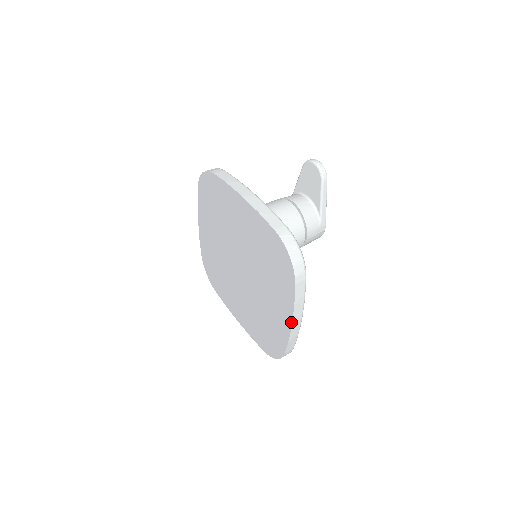
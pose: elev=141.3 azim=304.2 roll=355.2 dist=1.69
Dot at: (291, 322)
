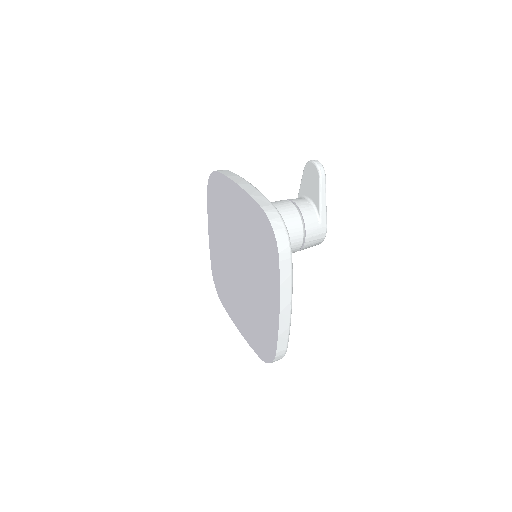
Dot at: (279, 309)
